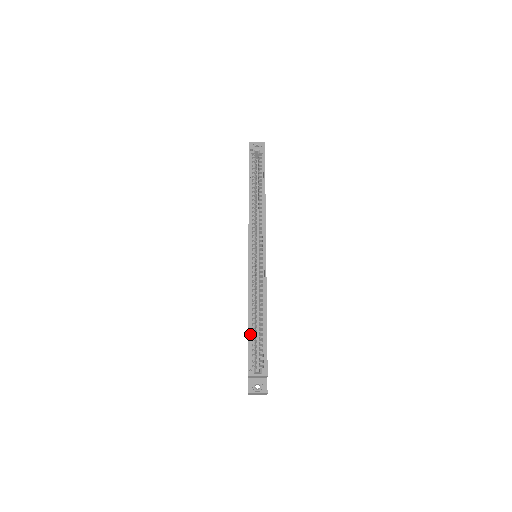
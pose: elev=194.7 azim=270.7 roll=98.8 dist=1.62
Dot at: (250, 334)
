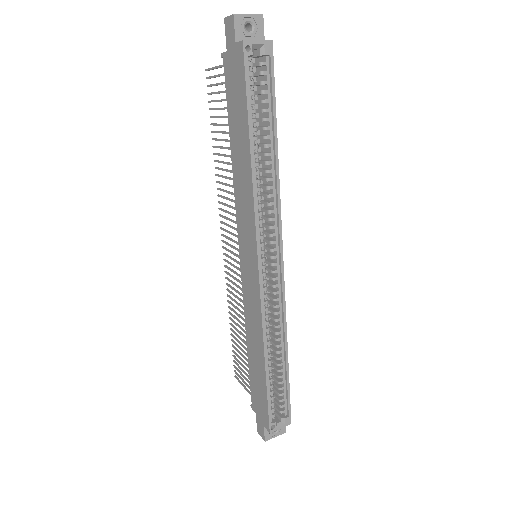
Dot at: (268, 384)
